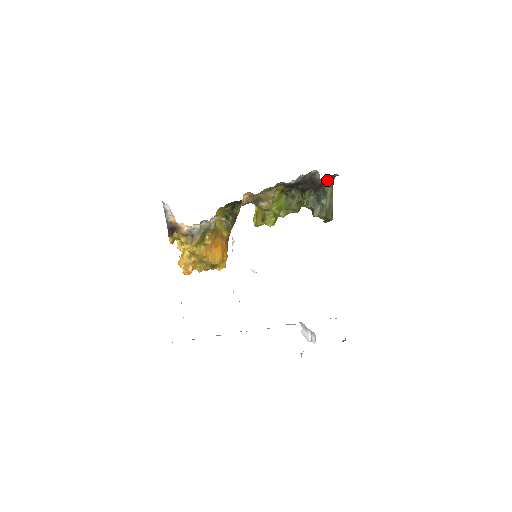
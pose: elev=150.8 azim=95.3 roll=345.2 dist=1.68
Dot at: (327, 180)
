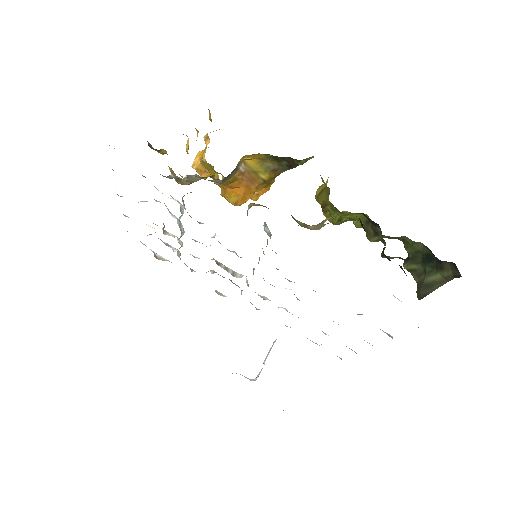
Dot at: occluded
